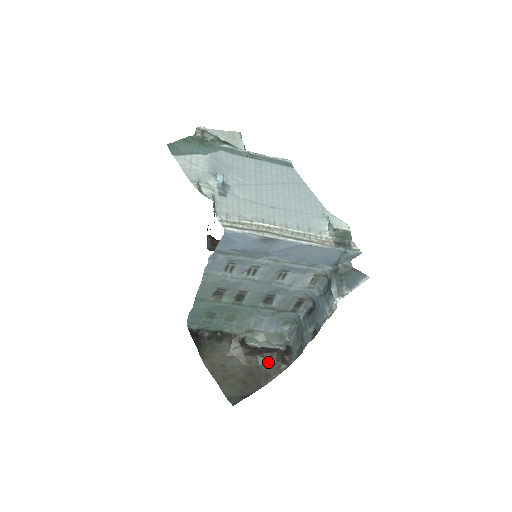
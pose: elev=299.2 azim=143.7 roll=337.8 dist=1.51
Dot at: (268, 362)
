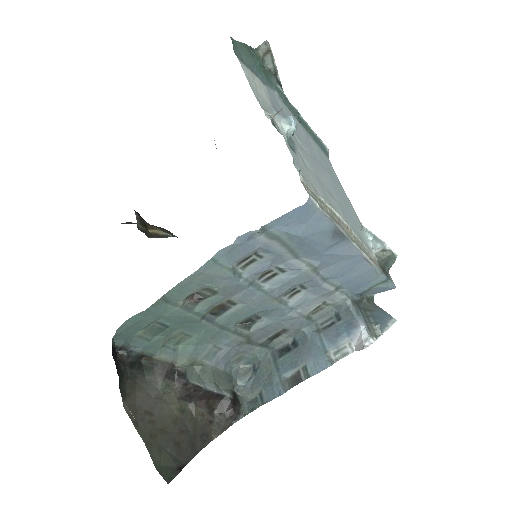
Dot at: (207, 414)
